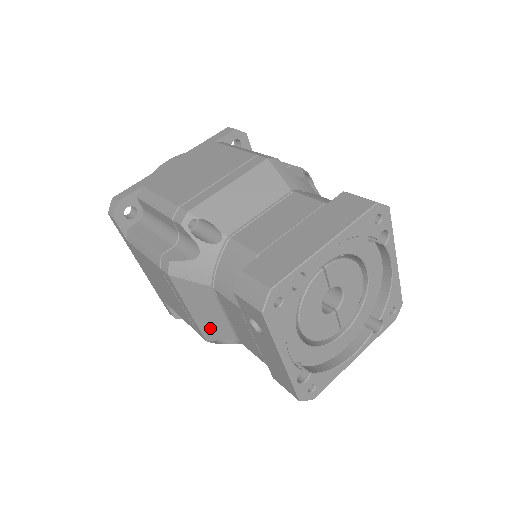
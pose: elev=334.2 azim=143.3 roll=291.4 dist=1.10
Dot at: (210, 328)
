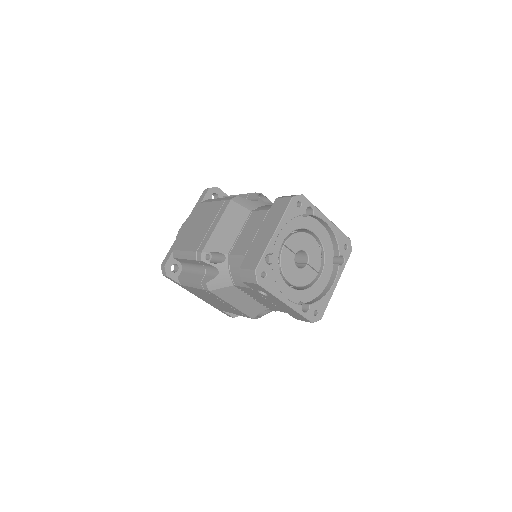
Dot at: (249, 310)
